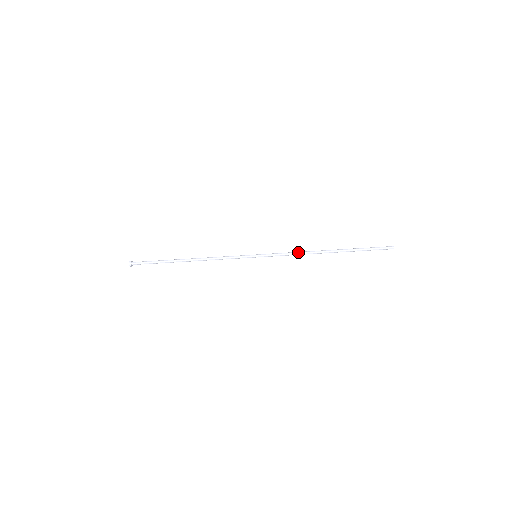
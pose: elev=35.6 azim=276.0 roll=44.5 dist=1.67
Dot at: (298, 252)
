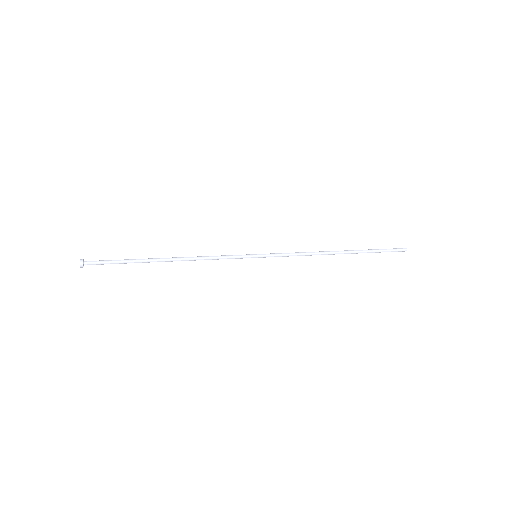
Dot at: (306, 255)
